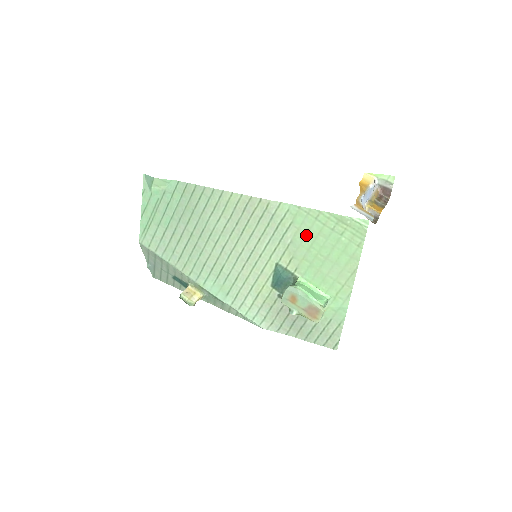
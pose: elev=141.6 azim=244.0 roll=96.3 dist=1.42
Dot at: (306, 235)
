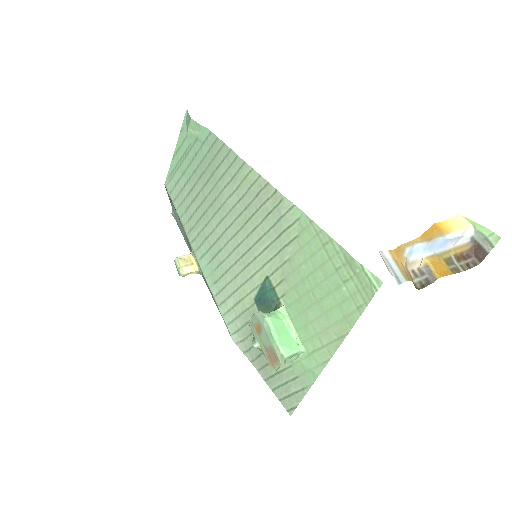
Dot at: (306, 260)
